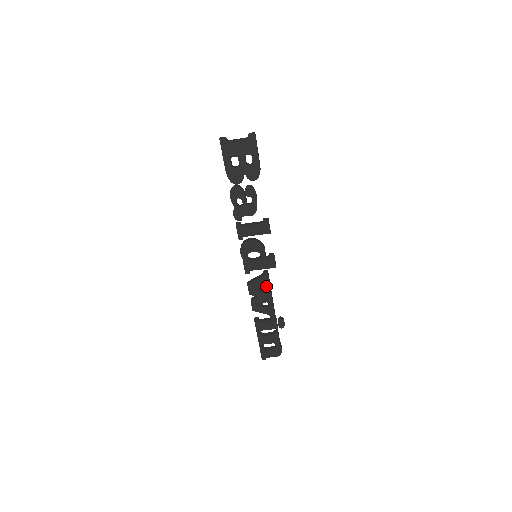
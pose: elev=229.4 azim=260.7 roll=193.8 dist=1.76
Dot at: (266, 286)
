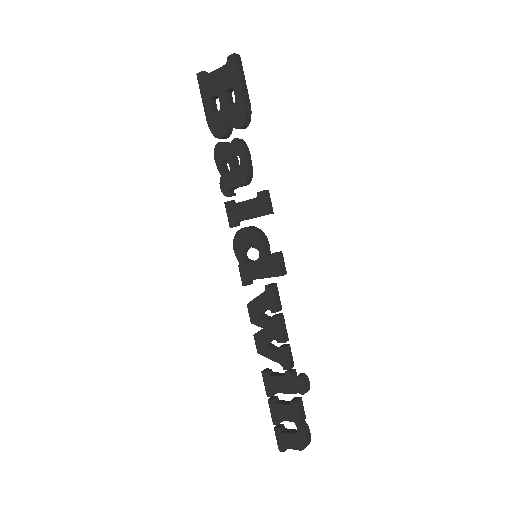
Dot at: (272, 309)
